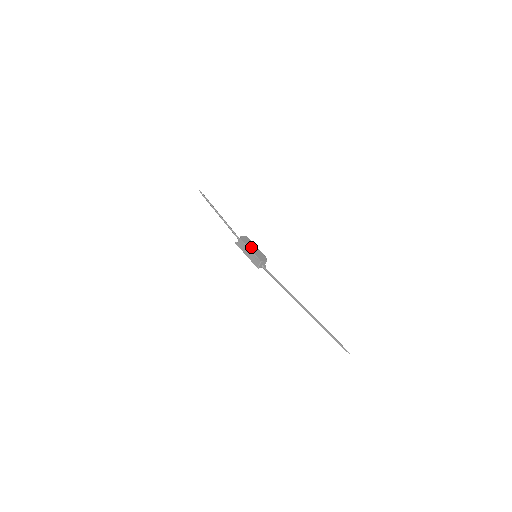
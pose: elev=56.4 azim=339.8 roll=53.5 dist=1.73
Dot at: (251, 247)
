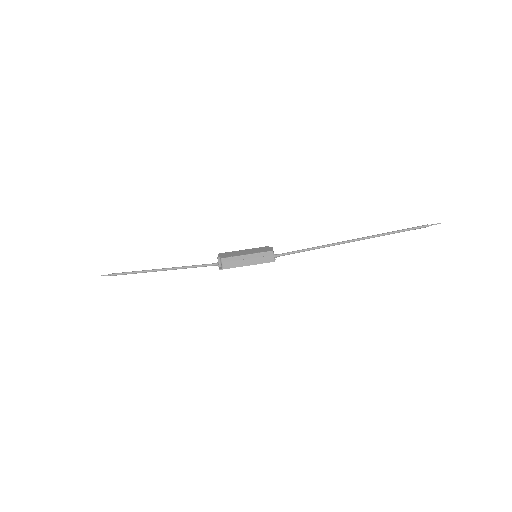
Dot at: (243, 253)
